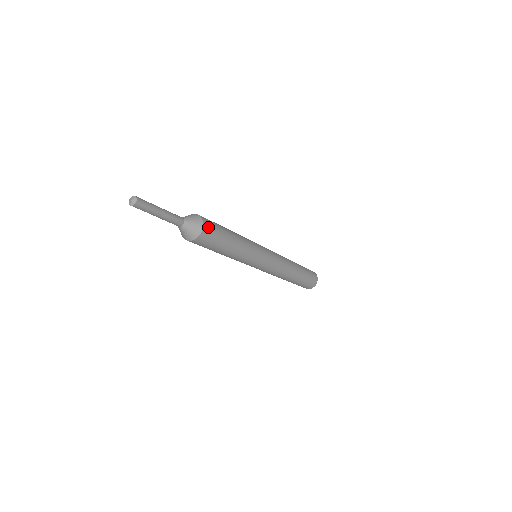
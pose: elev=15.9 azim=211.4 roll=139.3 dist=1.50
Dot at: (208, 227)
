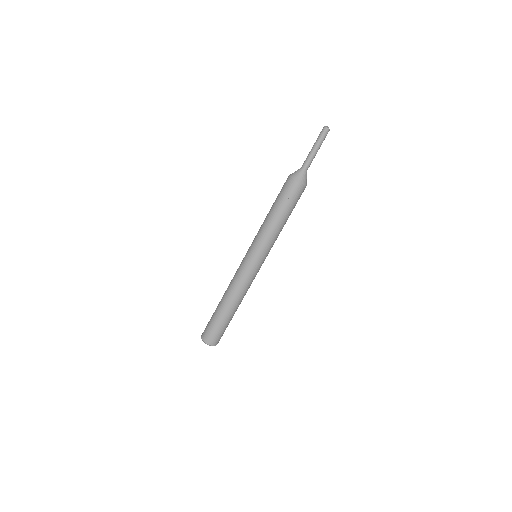
Dot at: occluded
